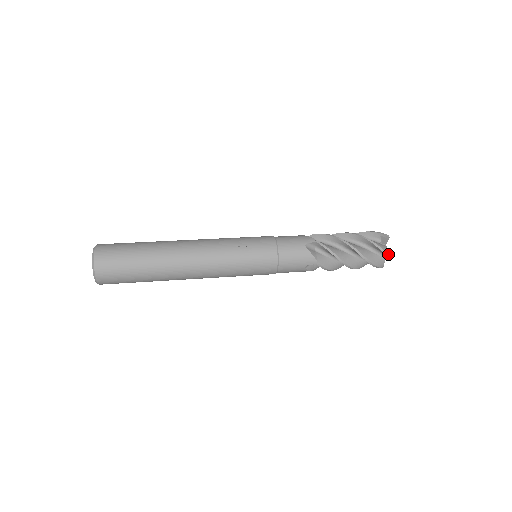
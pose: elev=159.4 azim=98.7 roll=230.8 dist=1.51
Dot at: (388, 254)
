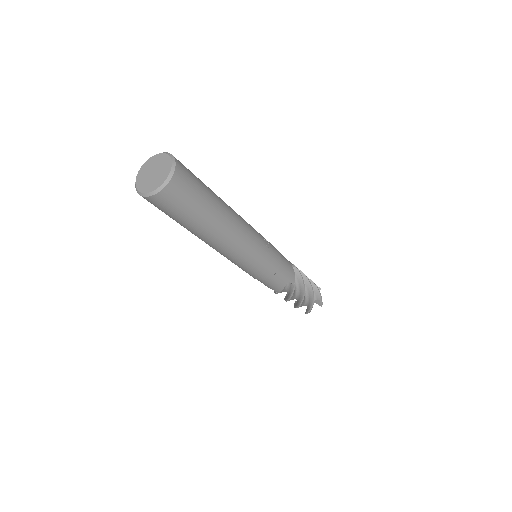
Dot at: occluded
